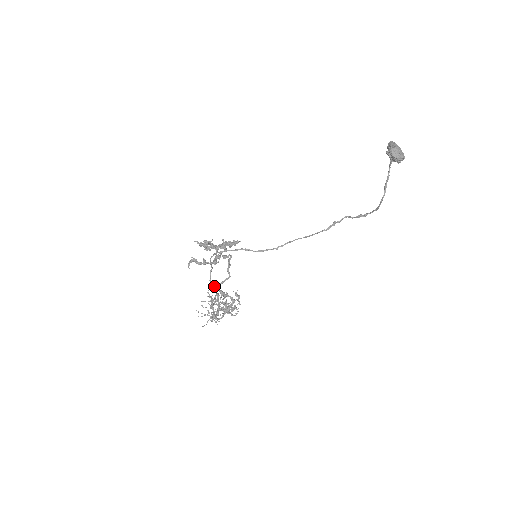
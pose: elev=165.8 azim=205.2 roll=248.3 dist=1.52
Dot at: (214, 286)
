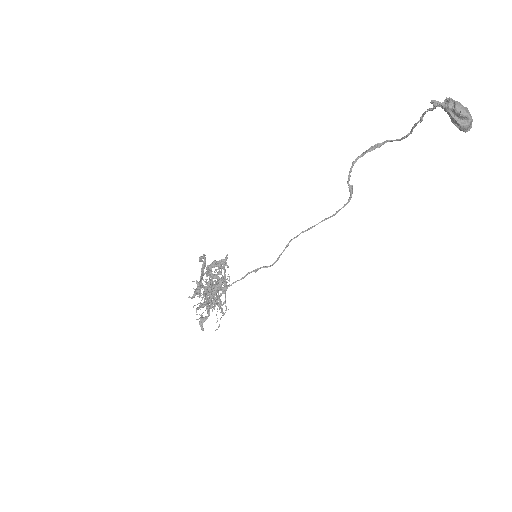
Dot at: (206, 292)
